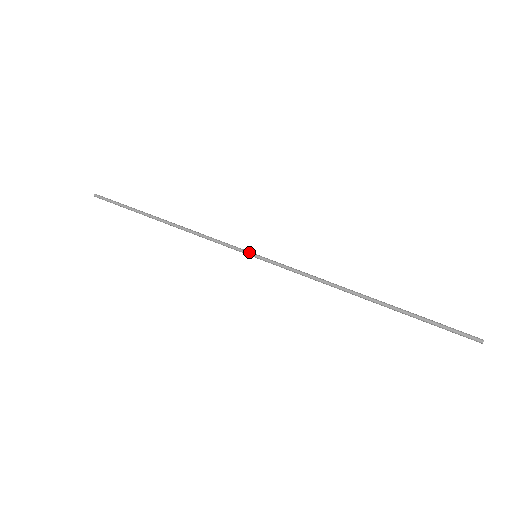
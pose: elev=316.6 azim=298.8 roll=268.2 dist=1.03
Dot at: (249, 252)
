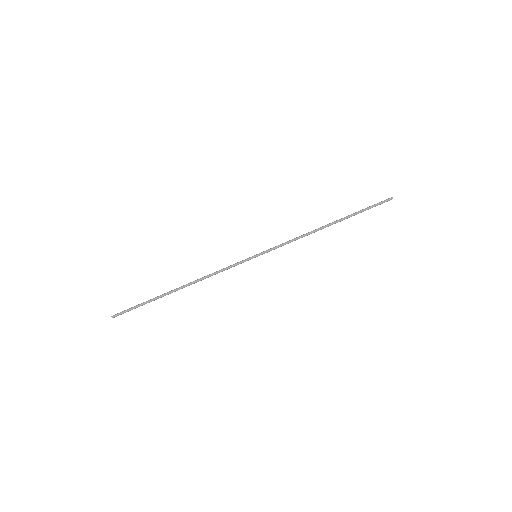
Dot at: (250, 257)
